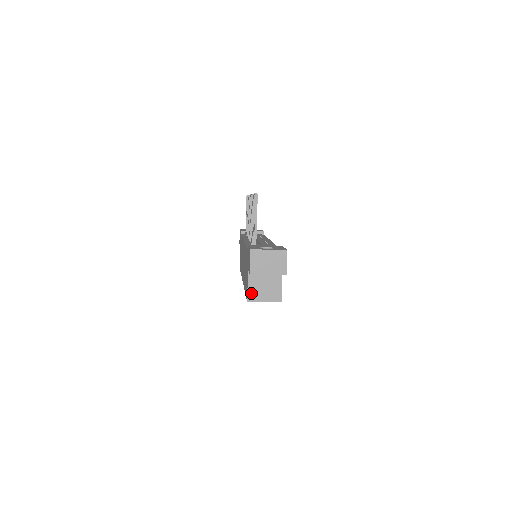
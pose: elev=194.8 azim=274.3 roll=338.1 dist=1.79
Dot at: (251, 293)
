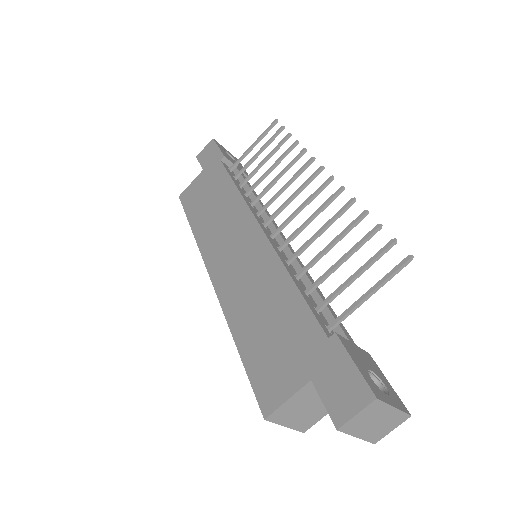
Dot at: (281, 410)
